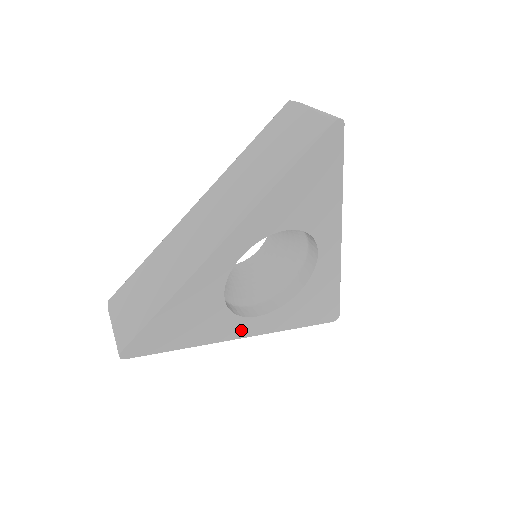
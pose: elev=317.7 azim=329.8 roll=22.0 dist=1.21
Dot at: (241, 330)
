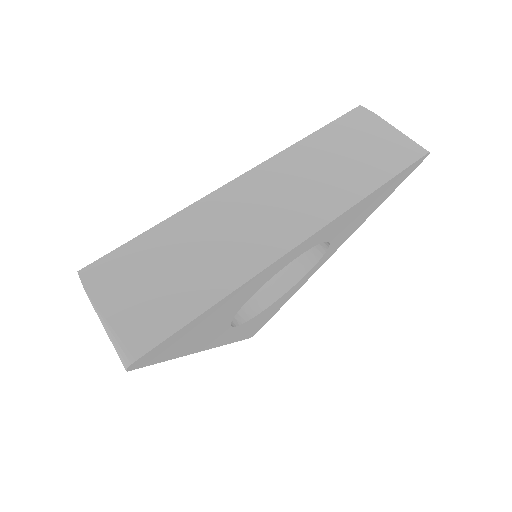
Dot at: (215, 340)
